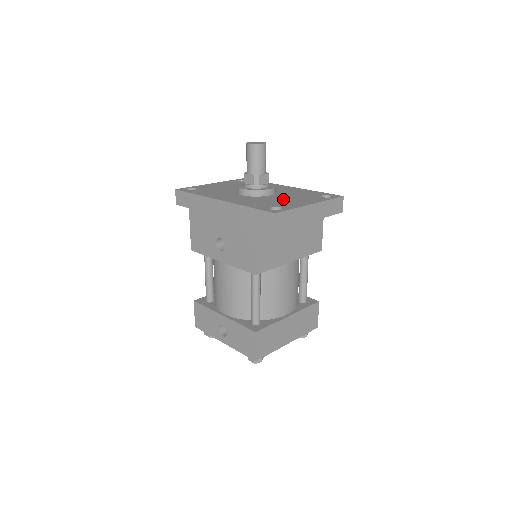
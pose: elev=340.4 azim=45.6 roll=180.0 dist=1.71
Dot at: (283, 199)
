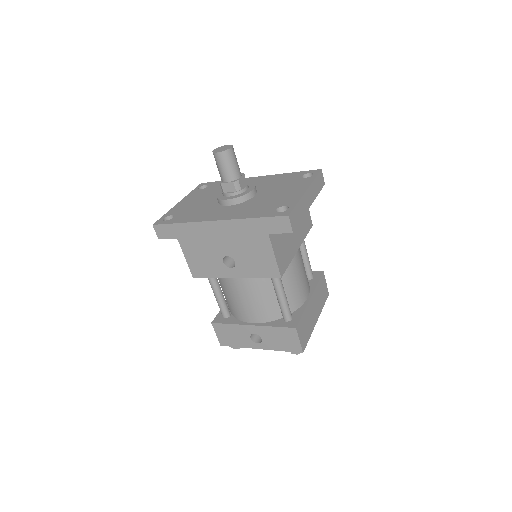
Dot at: (273, 195)
